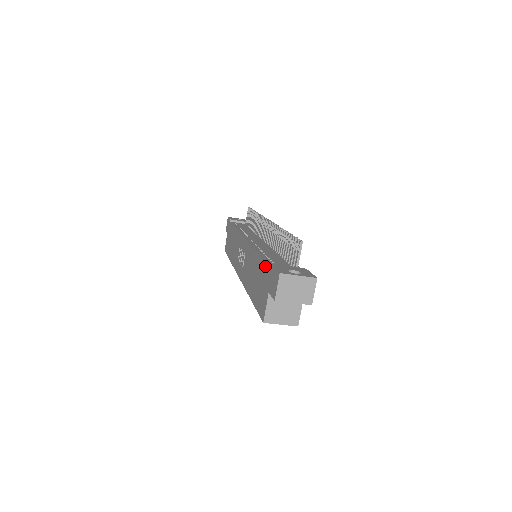
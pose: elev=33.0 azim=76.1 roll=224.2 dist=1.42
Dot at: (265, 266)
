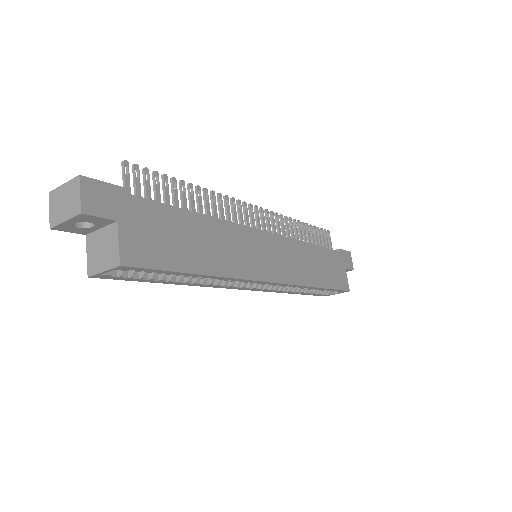
Dot at: occluded
